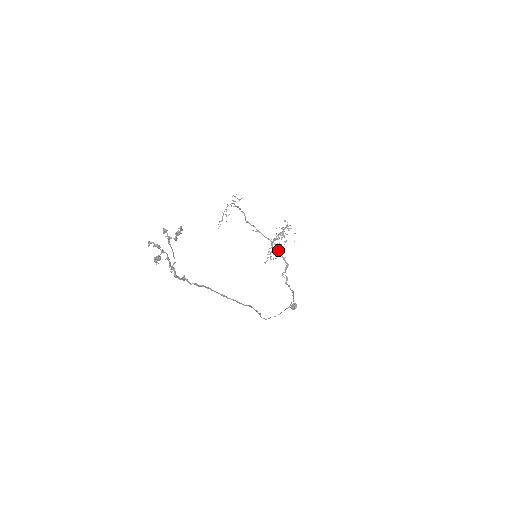
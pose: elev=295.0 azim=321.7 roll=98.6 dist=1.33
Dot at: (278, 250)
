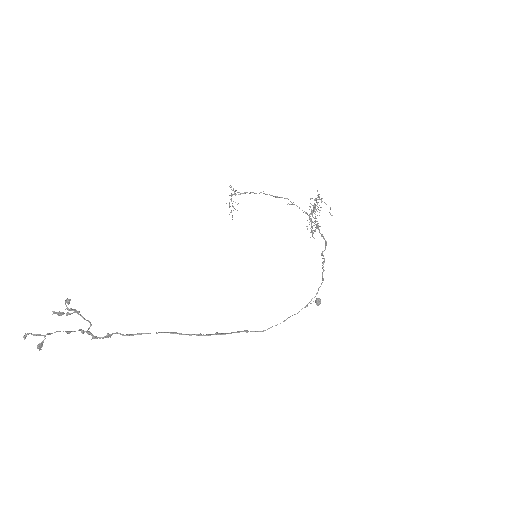
Dot at: (316, 224)
